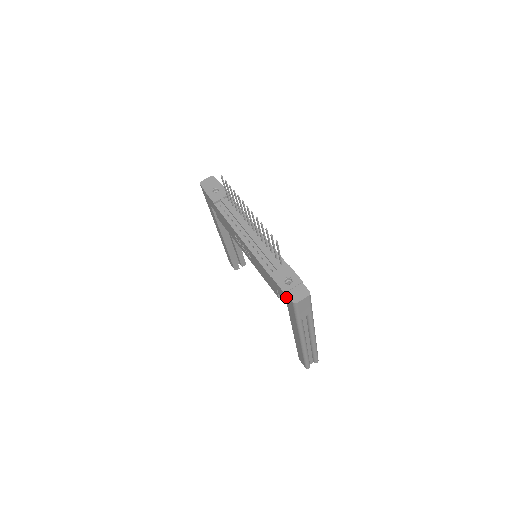
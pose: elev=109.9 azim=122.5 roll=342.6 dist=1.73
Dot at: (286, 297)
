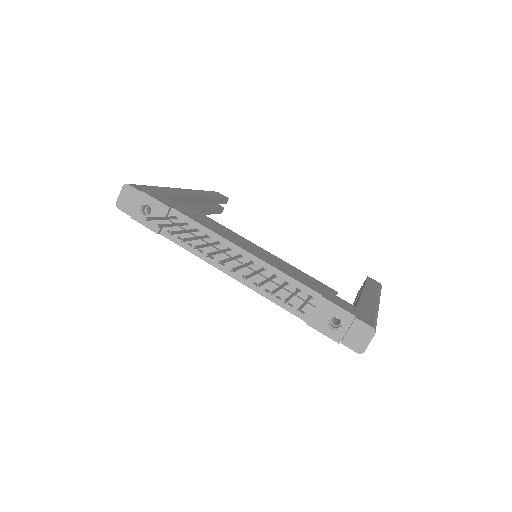
Dot at: occluded
